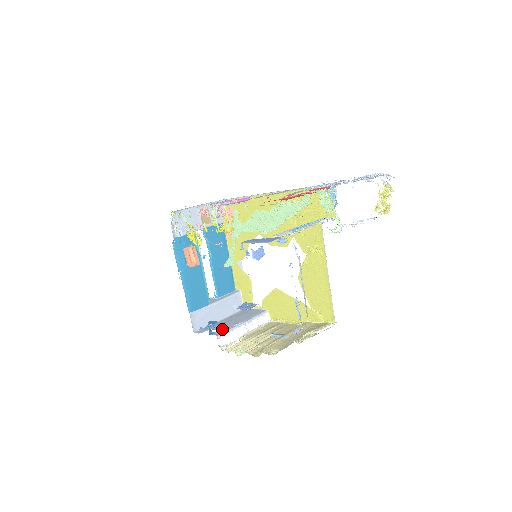
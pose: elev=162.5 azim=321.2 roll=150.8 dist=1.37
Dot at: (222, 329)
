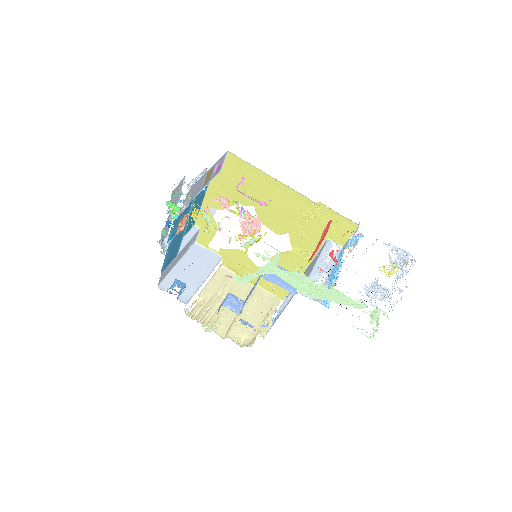
Dot at: (187, 289)
